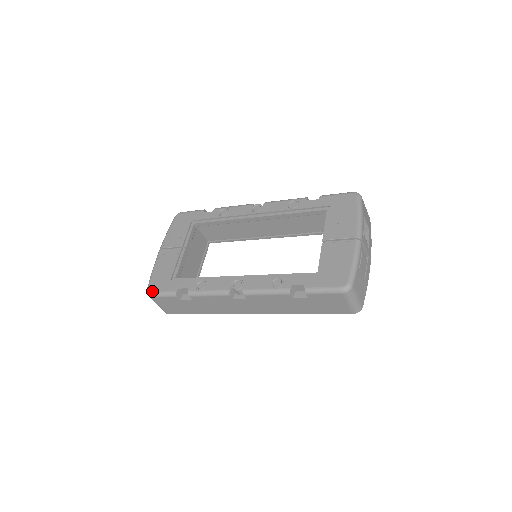
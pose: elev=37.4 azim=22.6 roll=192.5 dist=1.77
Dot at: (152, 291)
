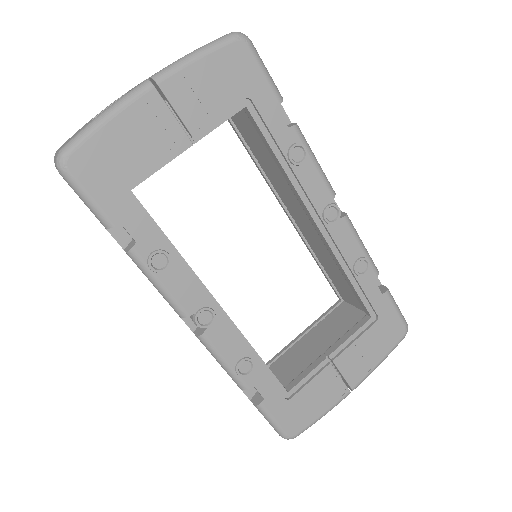
Dot at: (72, 172)
